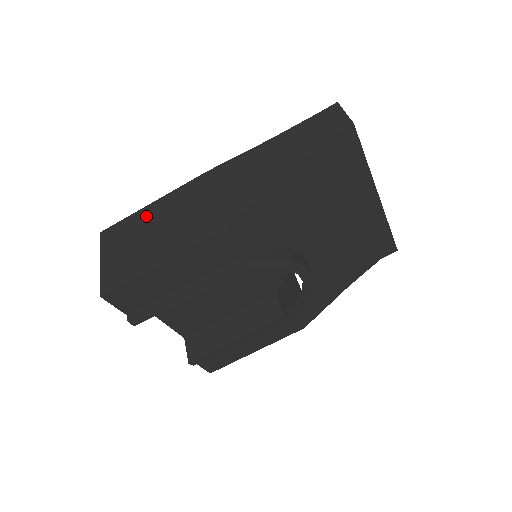
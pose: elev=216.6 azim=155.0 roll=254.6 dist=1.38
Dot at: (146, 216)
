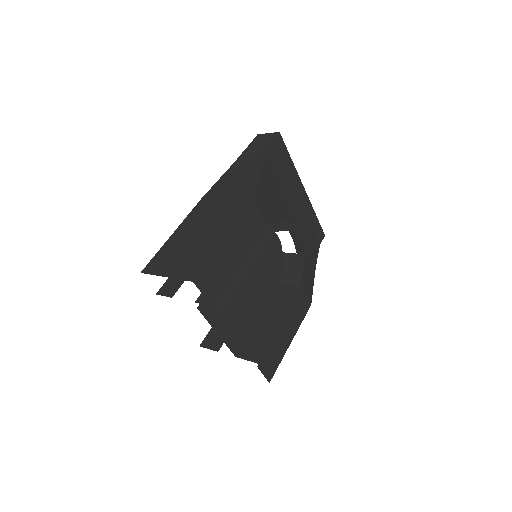
Dot at: (177, 239)
